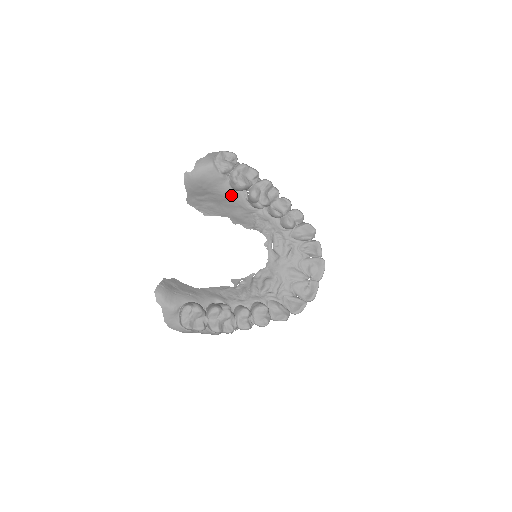
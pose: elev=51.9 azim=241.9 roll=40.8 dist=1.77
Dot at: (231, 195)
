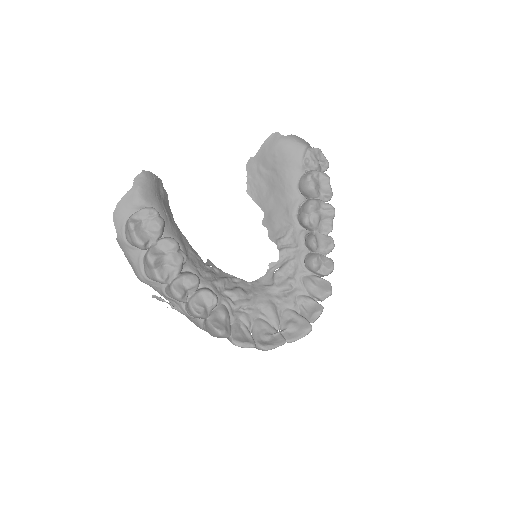
Dot at: (291, 189)
